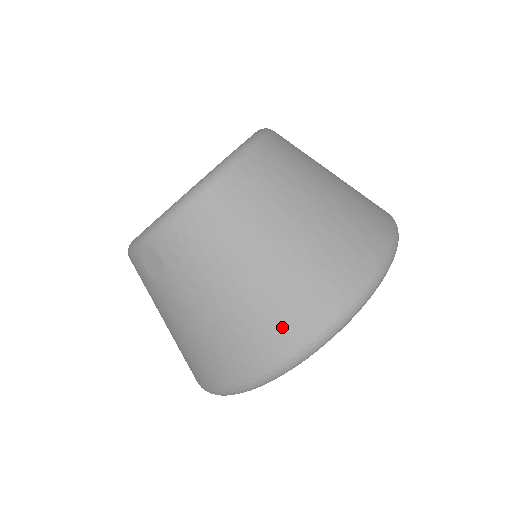
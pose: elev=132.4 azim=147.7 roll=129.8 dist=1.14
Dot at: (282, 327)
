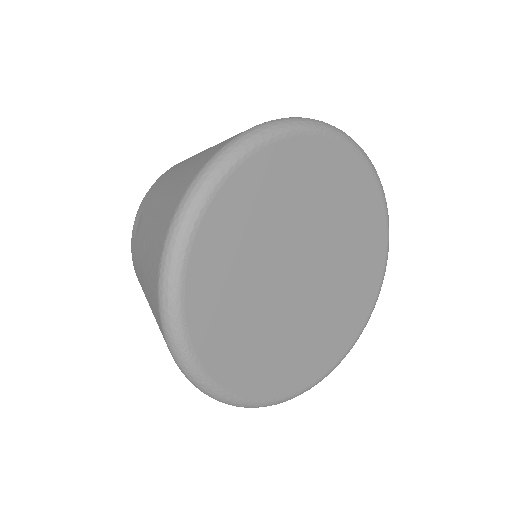
Dot at: (212, 151)
